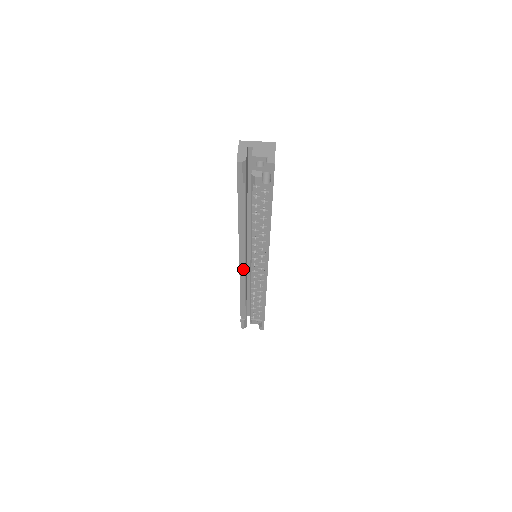
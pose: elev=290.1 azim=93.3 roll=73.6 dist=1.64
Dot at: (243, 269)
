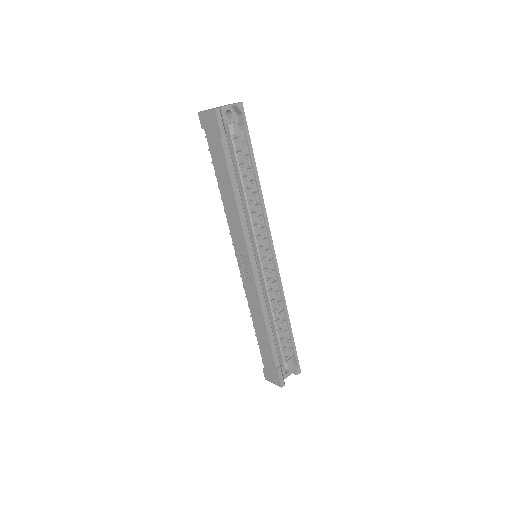
Dot at: (256, 272)
